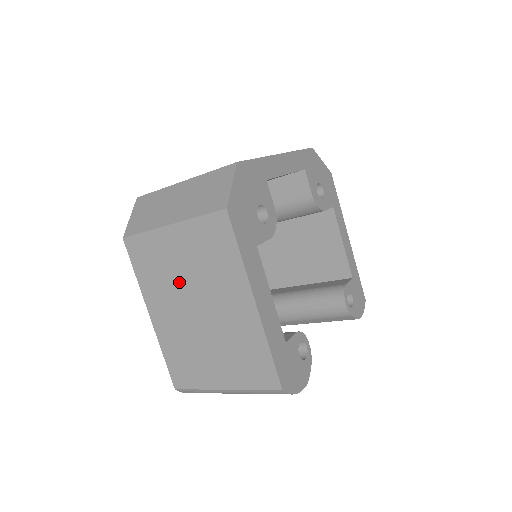
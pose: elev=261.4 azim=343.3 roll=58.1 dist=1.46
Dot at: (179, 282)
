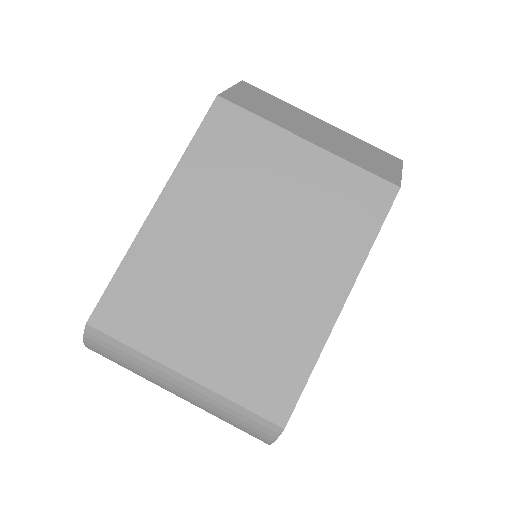
Dot at: (254, 204)
